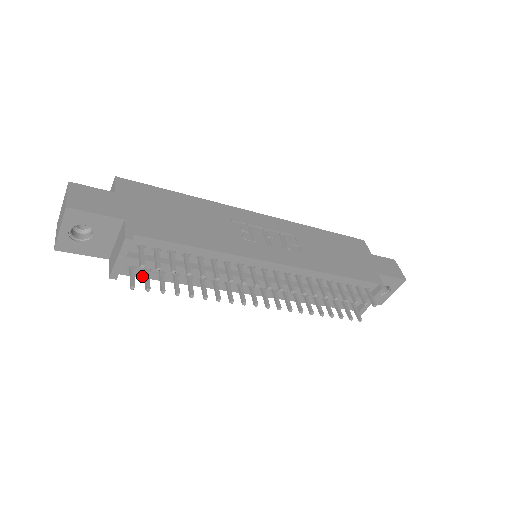
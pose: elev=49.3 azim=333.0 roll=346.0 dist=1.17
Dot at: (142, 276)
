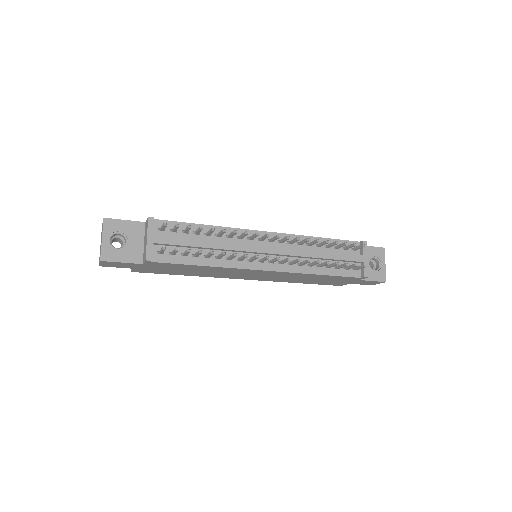
Dot at: (171, 262)
